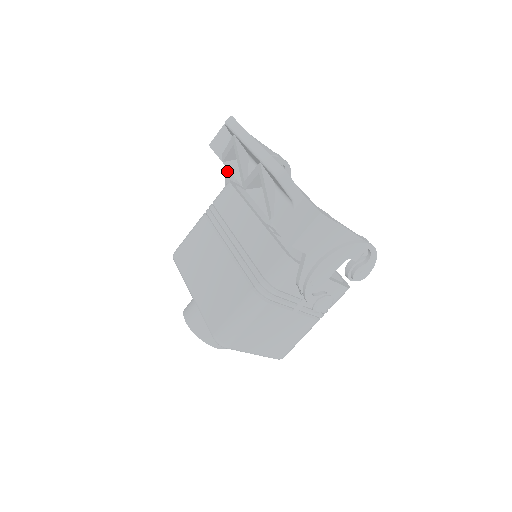
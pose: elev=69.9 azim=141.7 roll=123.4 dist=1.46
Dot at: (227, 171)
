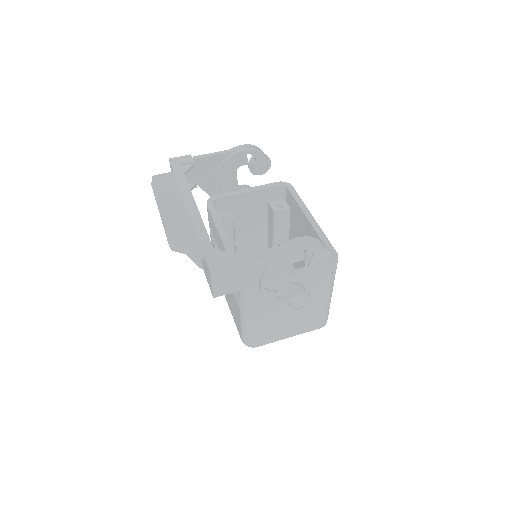
Dot at: occluded
